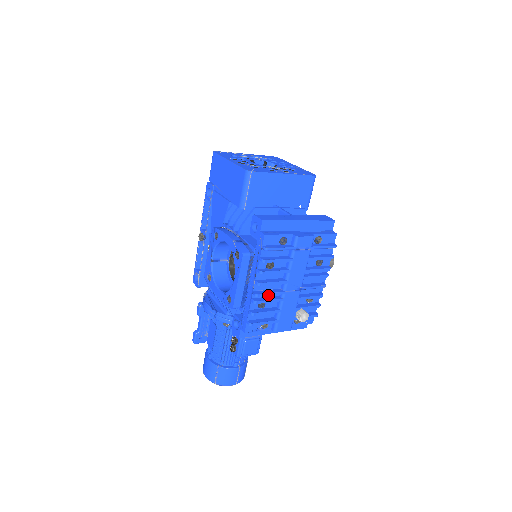
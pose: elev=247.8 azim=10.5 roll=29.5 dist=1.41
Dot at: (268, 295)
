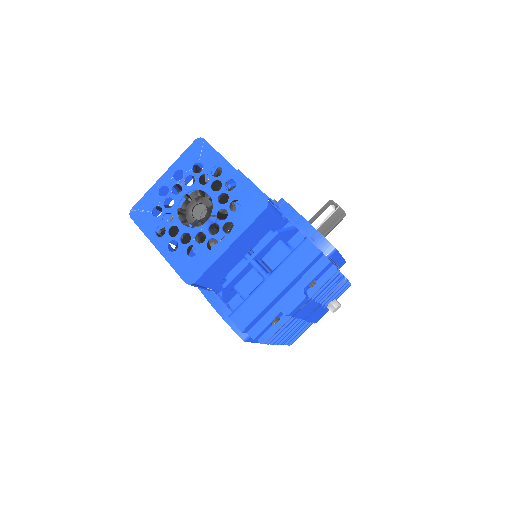
Dot at: (290, 335)
